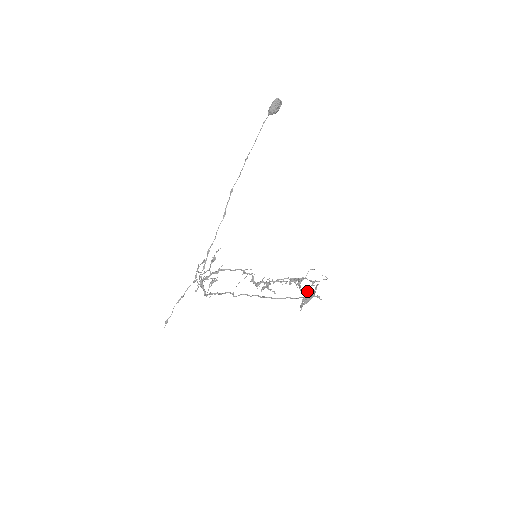
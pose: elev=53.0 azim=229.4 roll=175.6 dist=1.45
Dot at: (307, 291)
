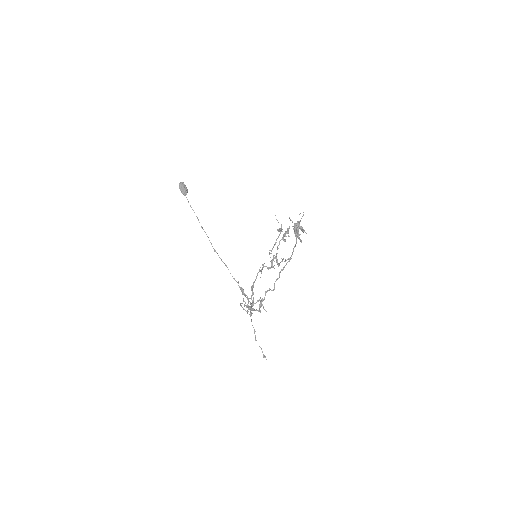
Dot at: occluded
